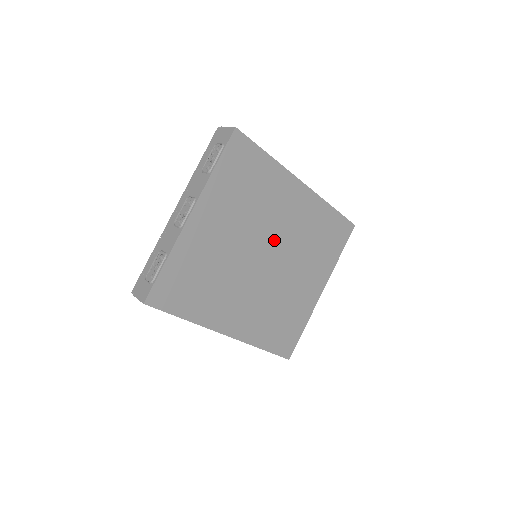
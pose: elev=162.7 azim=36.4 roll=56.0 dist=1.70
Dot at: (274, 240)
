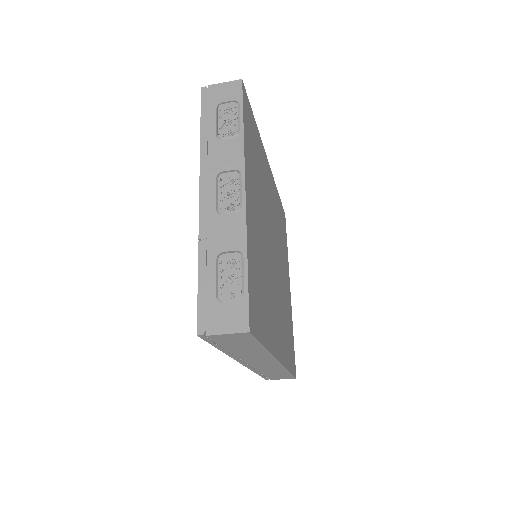
Dot at: (272, 230)
